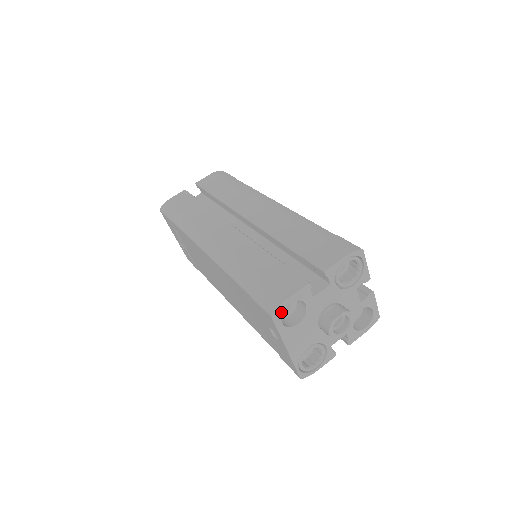
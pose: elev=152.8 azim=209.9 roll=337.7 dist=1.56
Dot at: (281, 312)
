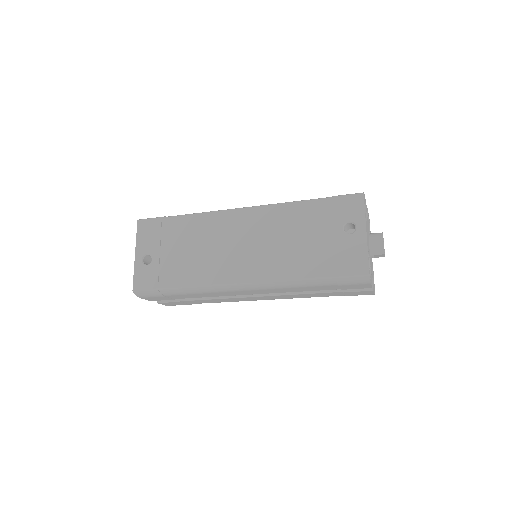
Dot at: (364, 199)
